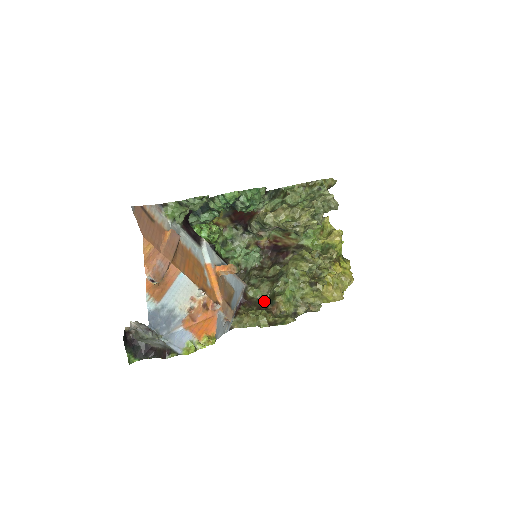
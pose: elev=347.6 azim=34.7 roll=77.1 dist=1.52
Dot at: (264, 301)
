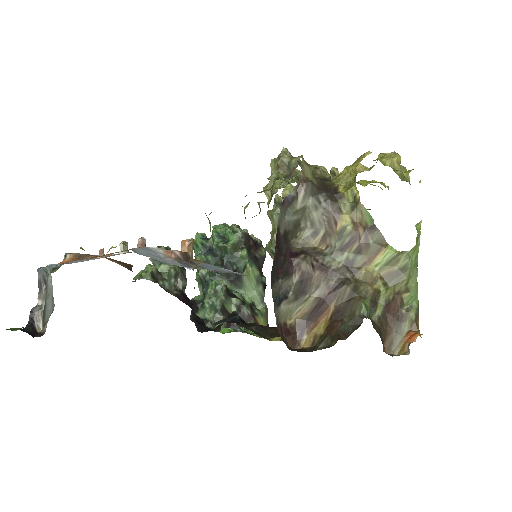
Dot at: occluded
